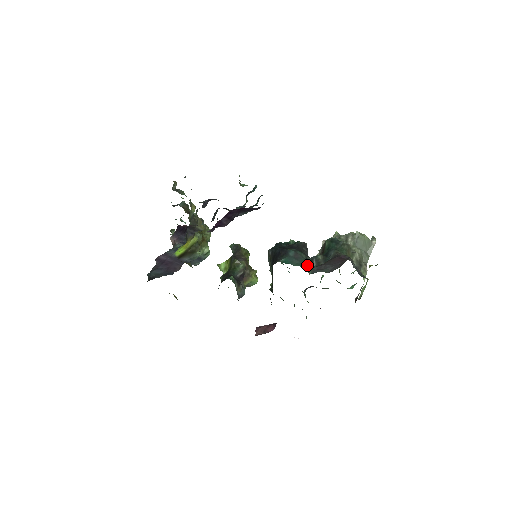
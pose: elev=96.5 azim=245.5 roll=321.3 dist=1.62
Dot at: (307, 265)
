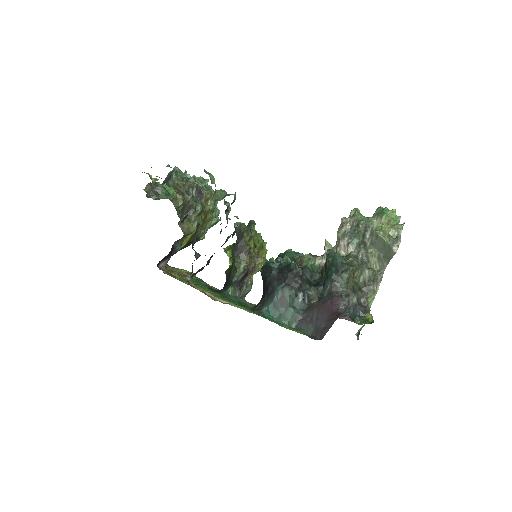
Dot at: (292, 316)
